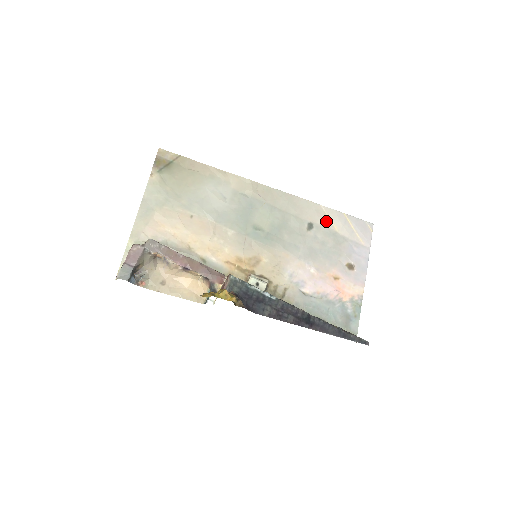
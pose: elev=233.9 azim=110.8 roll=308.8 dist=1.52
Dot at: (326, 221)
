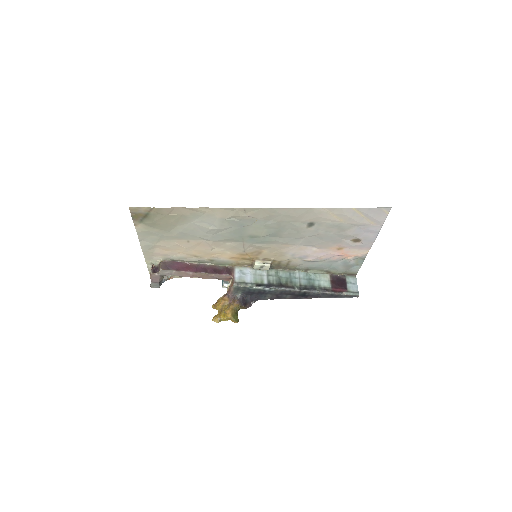
Dot at: (329, 218)
